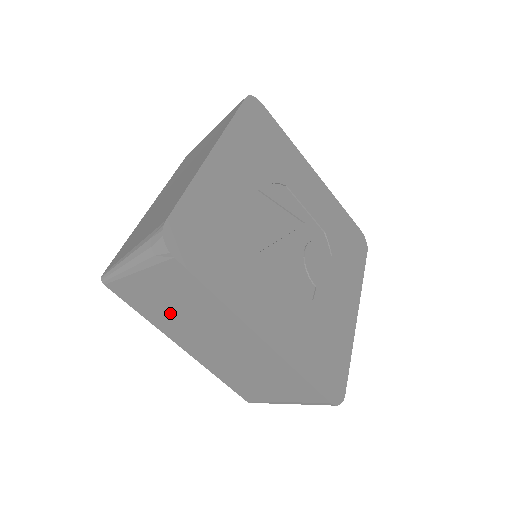
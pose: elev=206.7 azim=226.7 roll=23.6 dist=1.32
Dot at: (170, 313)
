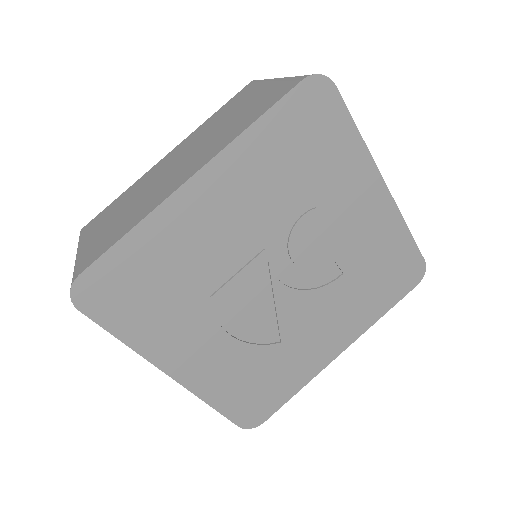
Dot at: occluded
